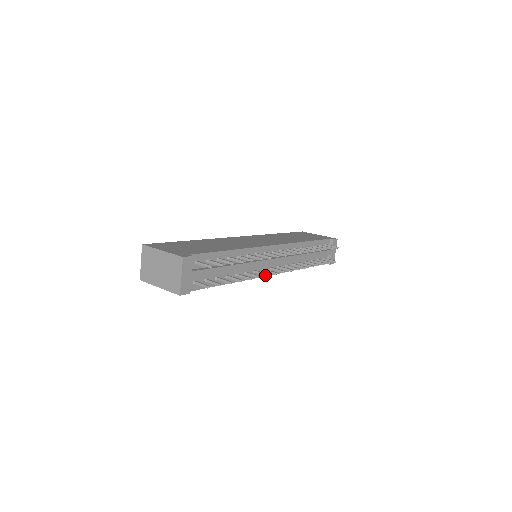
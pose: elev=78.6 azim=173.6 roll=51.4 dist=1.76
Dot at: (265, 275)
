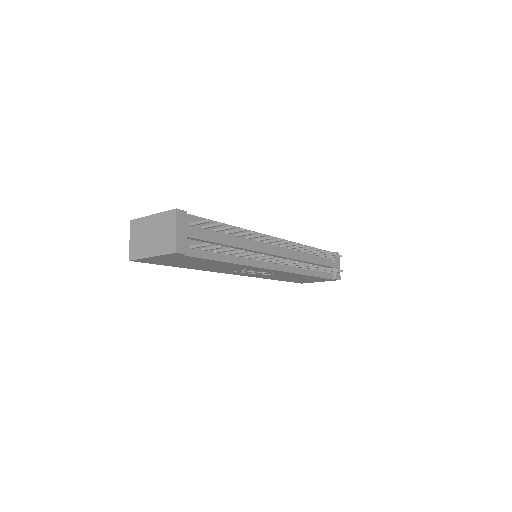
Dot at: (269, 257)
